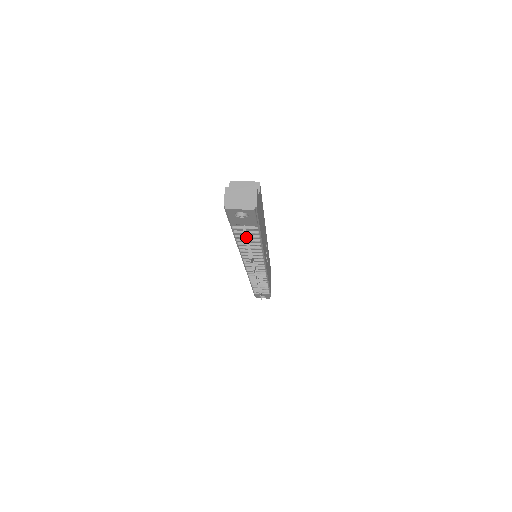
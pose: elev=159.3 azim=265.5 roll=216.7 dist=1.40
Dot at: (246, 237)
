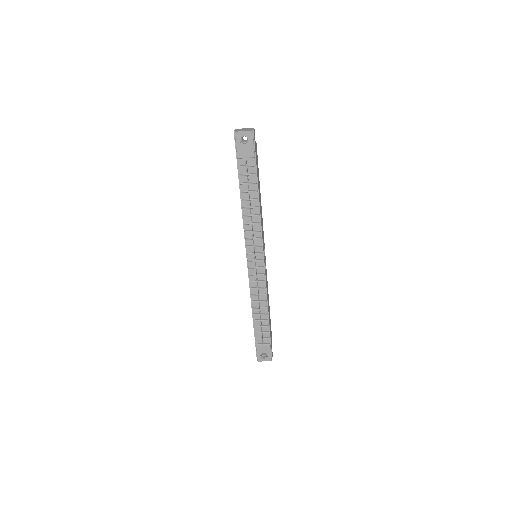
Dot at: (247, 179)
